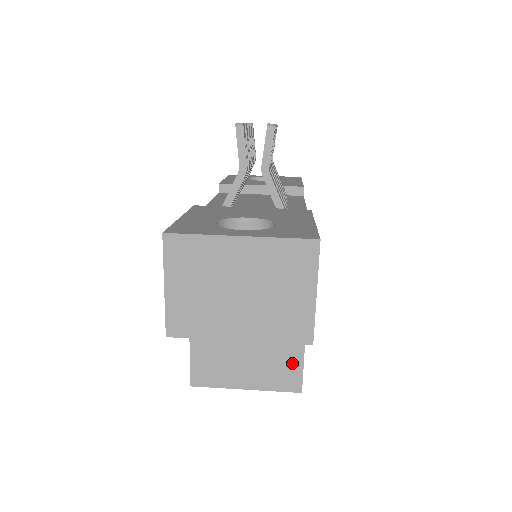
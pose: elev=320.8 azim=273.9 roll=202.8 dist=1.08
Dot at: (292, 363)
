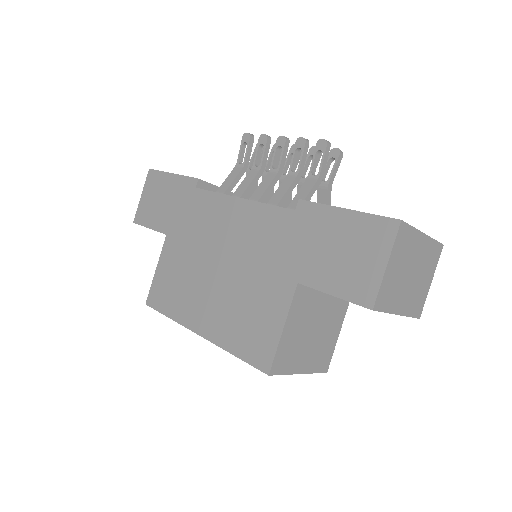
Dot at: (330, 346)
